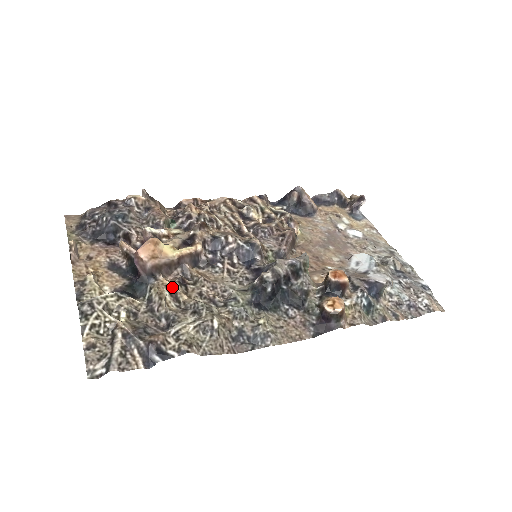
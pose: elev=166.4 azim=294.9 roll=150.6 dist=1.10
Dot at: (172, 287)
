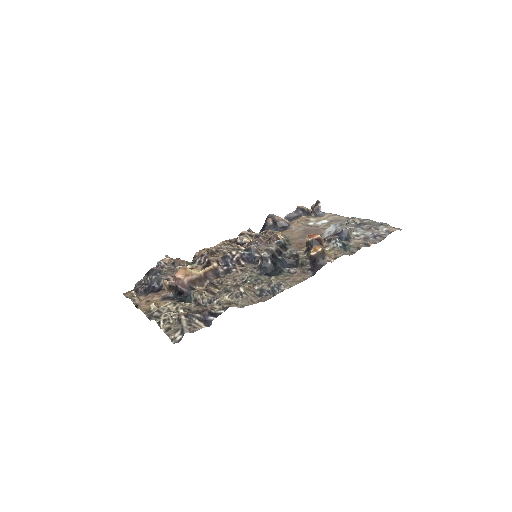
Dot at: (207, 288)
